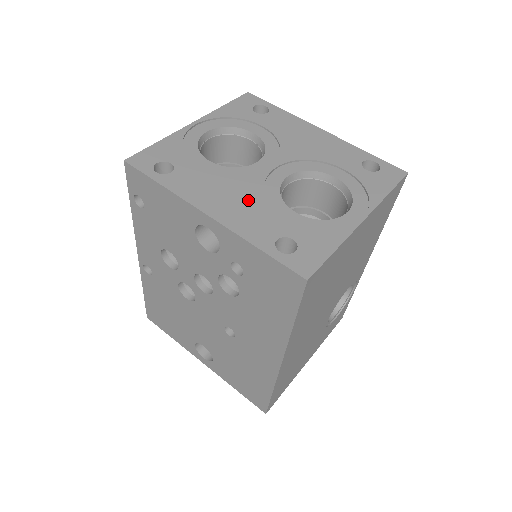
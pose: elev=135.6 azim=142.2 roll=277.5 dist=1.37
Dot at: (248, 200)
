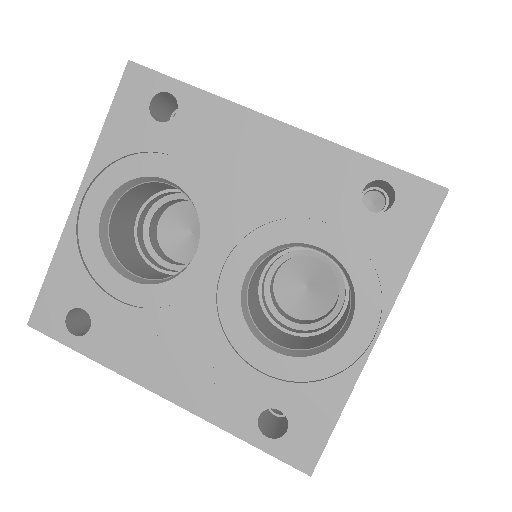
Dot at: (203, 352)
